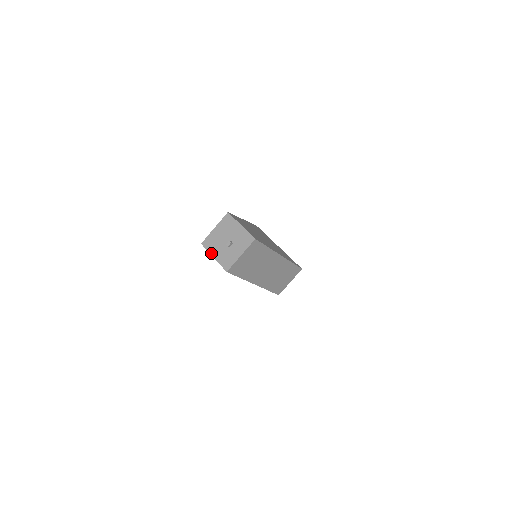
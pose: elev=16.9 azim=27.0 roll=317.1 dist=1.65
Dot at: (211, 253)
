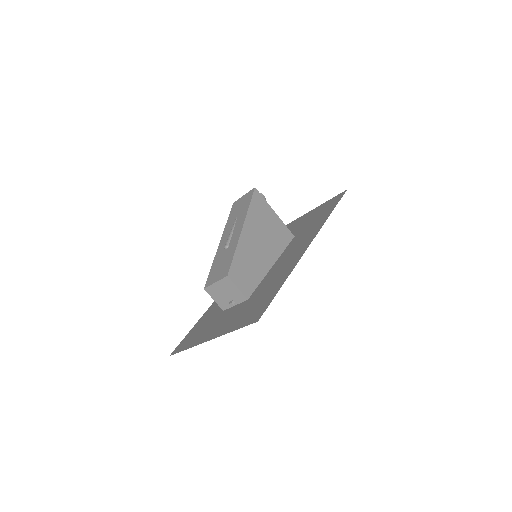
Dot at: (215, 301)
